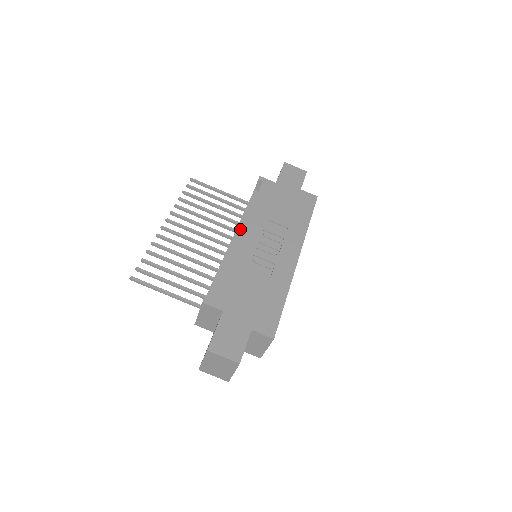
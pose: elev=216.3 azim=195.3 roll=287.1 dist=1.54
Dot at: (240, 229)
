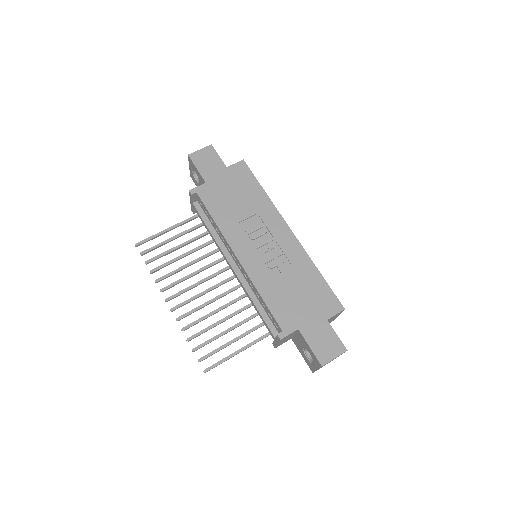
Dot at: (224, 249)
